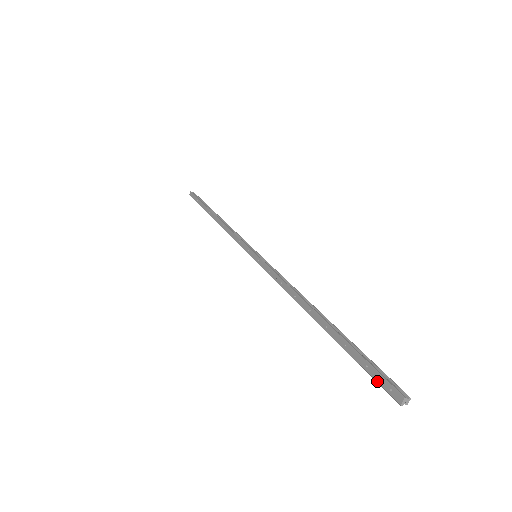
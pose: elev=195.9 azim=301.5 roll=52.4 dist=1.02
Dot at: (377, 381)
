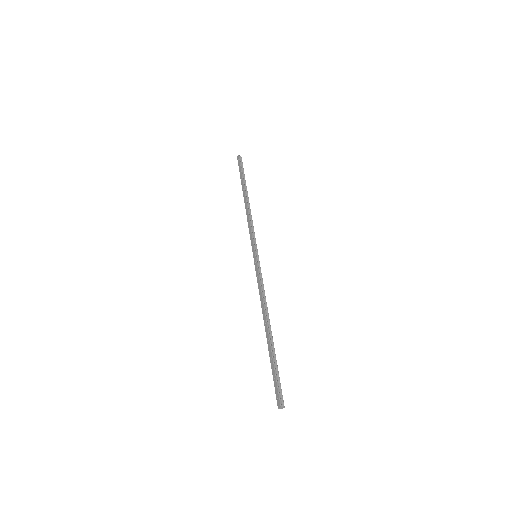
Dot at: (275, 389)
